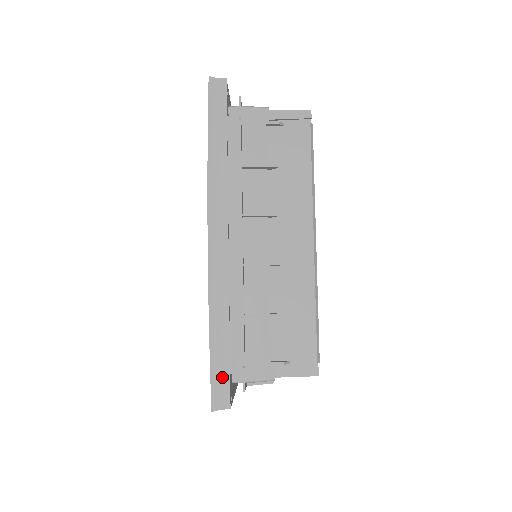
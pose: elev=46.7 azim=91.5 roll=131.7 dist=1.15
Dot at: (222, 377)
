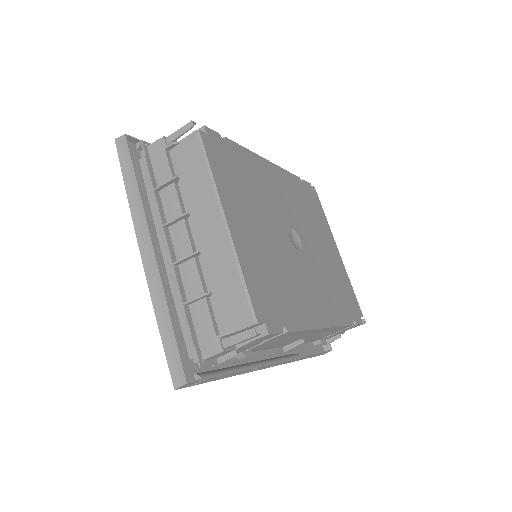
Dot at: (175, 359)
